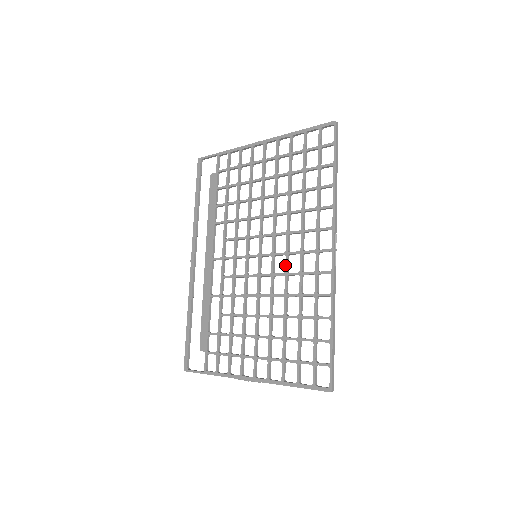
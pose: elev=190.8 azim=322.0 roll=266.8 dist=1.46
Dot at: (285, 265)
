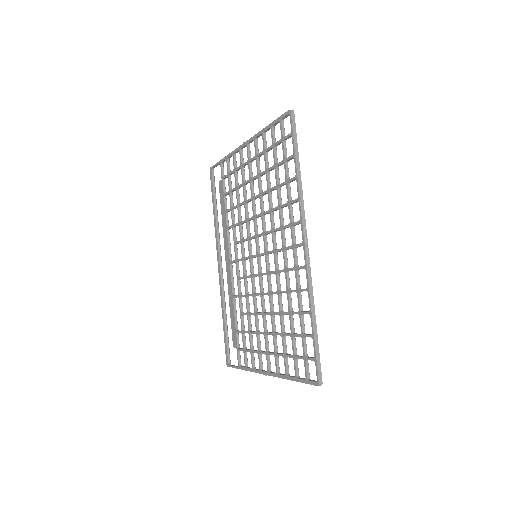
Dot at: (274, 263)
